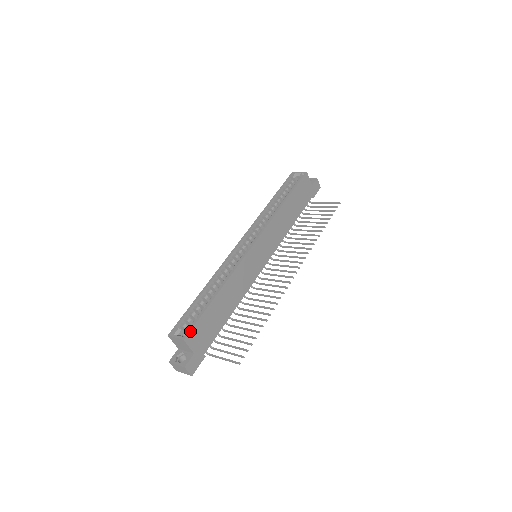
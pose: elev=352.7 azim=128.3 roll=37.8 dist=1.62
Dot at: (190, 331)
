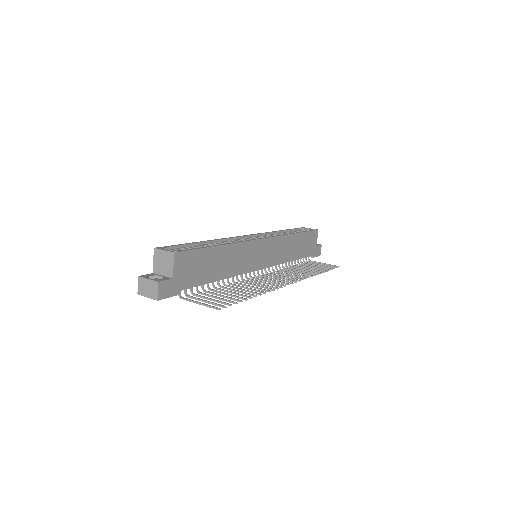
Dot at: (183, 251)
